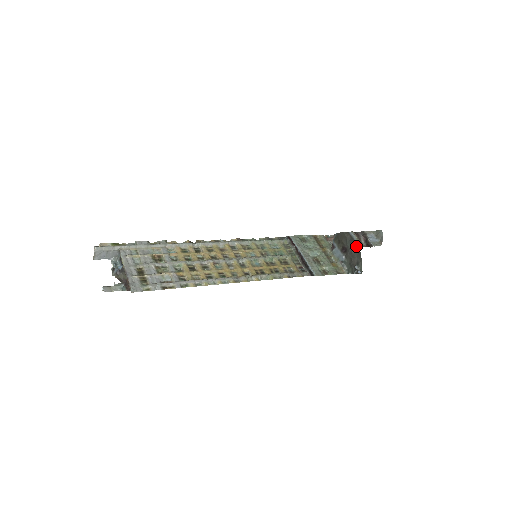
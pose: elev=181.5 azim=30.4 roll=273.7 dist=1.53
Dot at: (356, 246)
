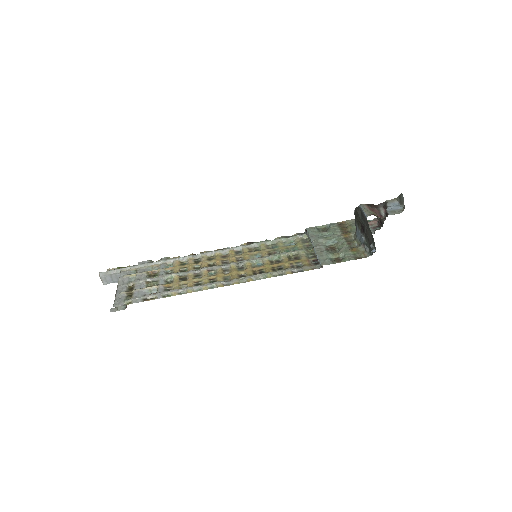
Dot at: (365, 220)
